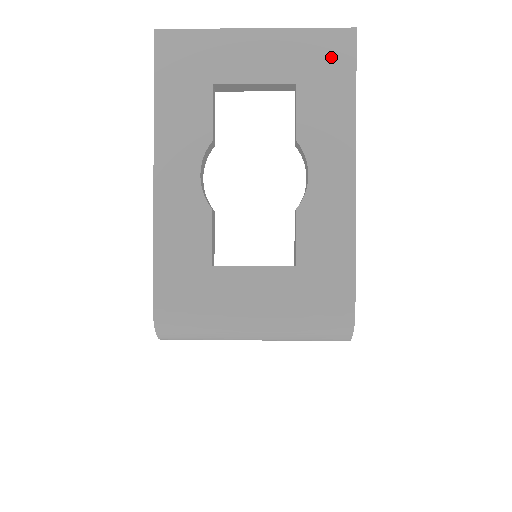
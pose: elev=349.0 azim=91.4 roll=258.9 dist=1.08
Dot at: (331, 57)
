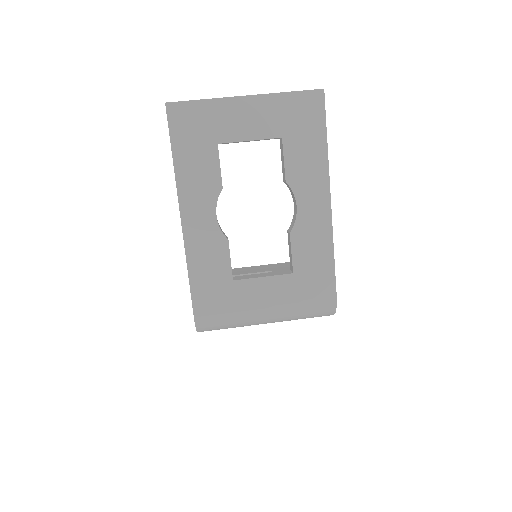
Dot at: (306, 114)
